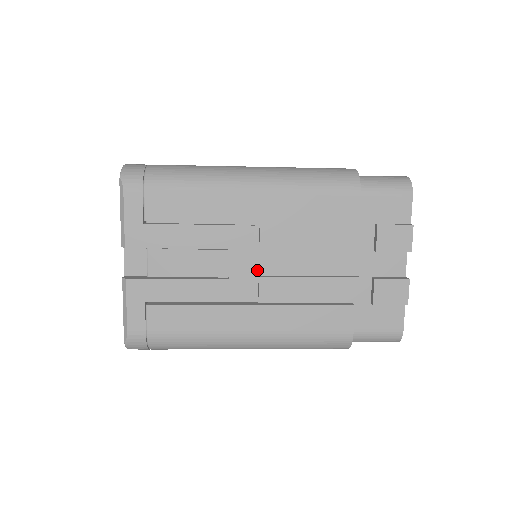
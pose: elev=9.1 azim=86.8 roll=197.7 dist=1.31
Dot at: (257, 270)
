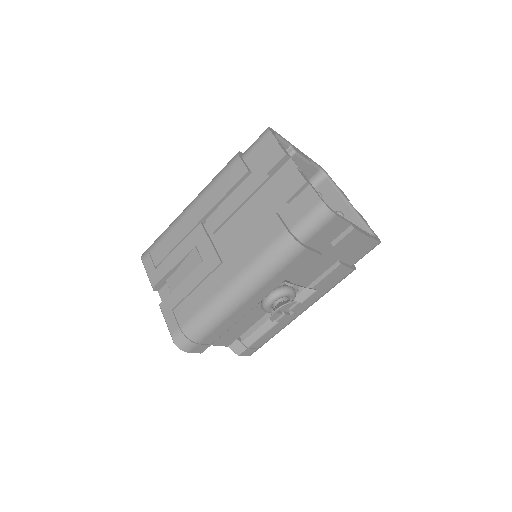
Dot at: (219, 246)
